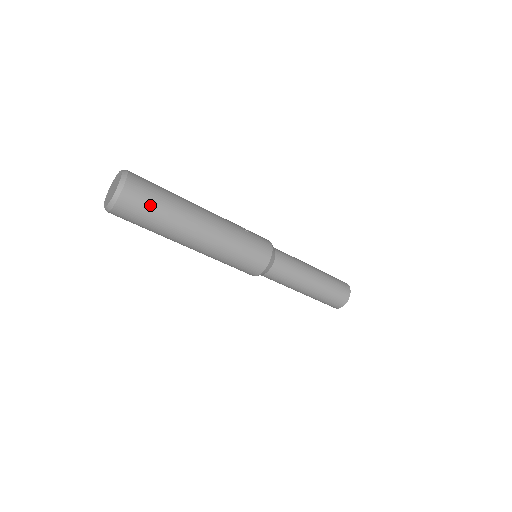
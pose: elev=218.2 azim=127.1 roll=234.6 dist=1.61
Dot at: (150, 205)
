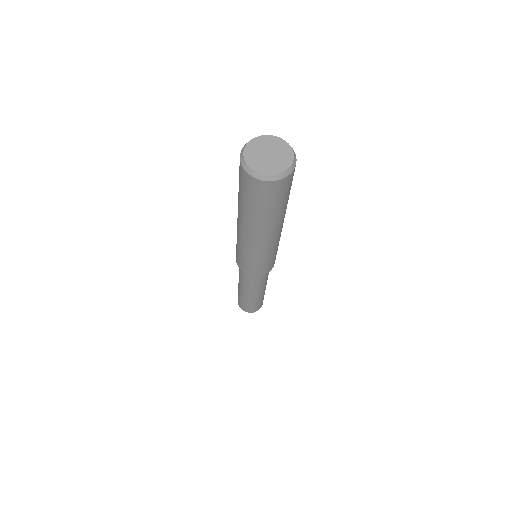
Dot at: (279, 200)
